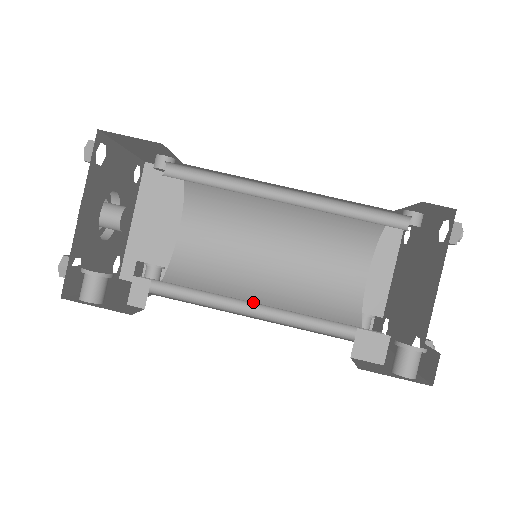
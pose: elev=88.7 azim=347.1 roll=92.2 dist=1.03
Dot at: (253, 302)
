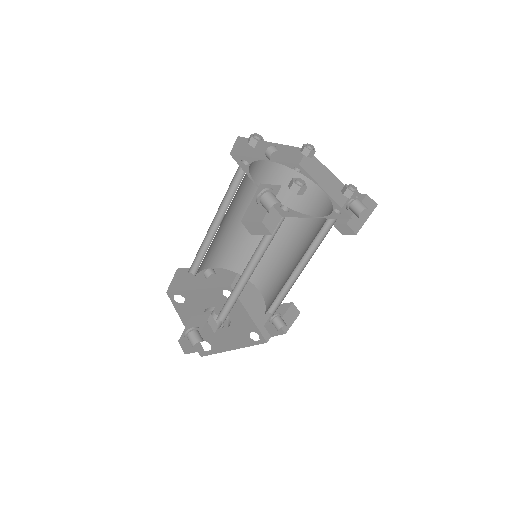
Dot at: occluded
